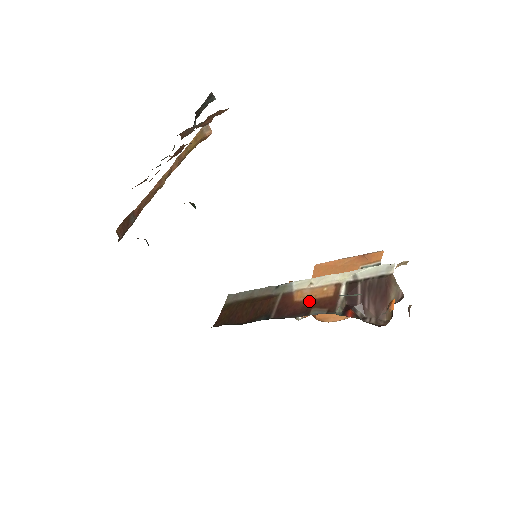
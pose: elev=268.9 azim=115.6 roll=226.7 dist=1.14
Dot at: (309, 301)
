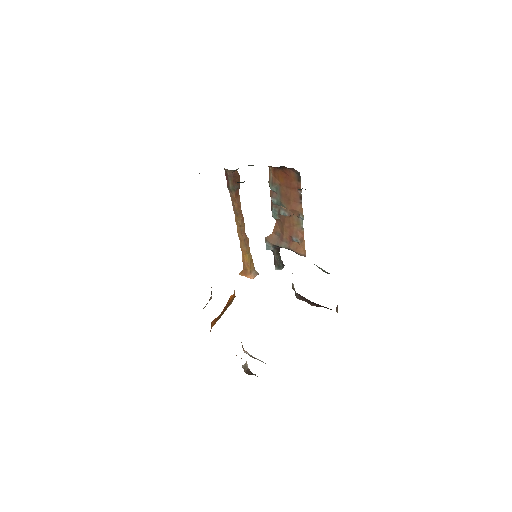
Dot at: occluded
